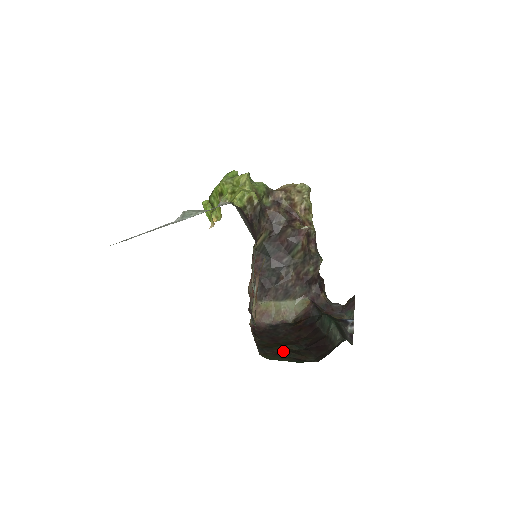
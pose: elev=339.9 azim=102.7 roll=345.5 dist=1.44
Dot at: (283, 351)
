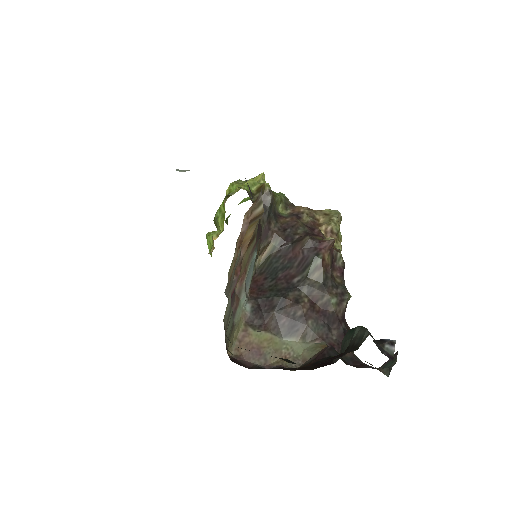
Dot at: occluded
